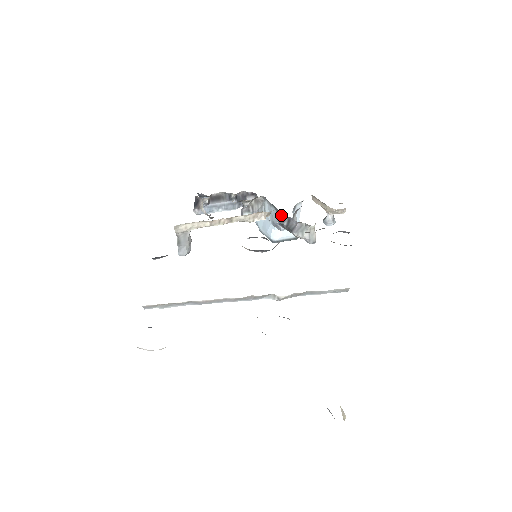
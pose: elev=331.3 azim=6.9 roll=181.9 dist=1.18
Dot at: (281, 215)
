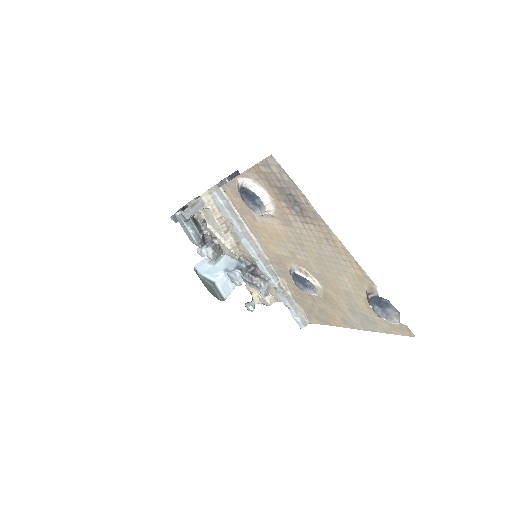
Dot at: (243, 266)
